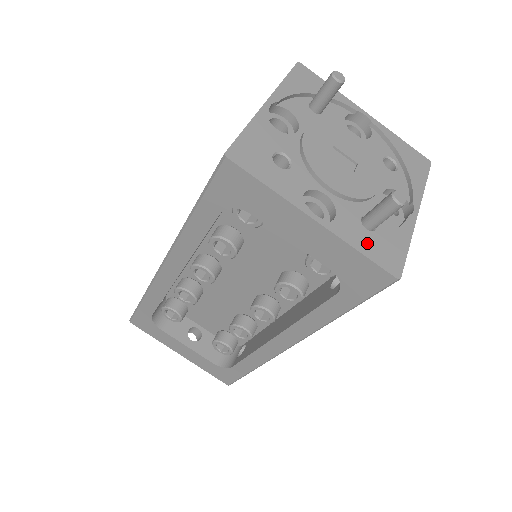
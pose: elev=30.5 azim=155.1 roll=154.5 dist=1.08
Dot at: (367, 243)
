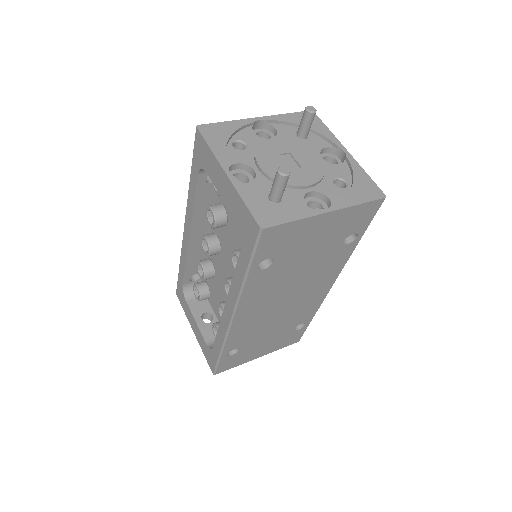
Dot at: (256, 201)
